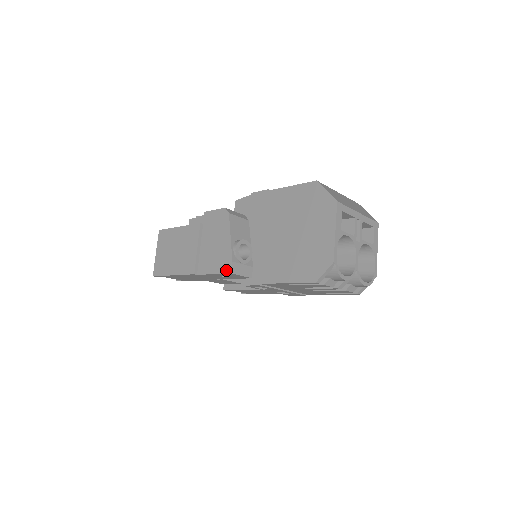
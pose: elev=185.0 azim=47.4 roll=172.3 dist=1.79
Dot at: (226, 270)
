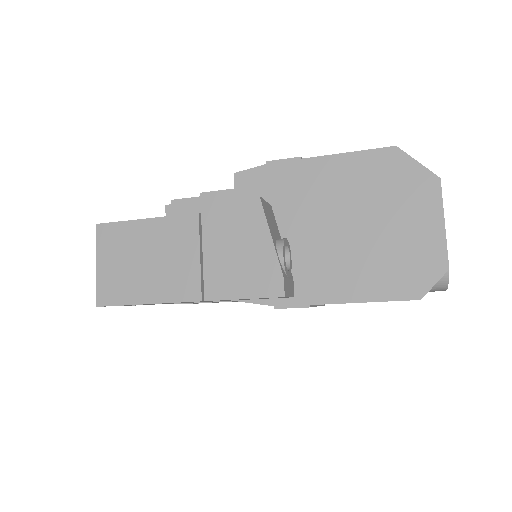
Dot at: (272, 292)
